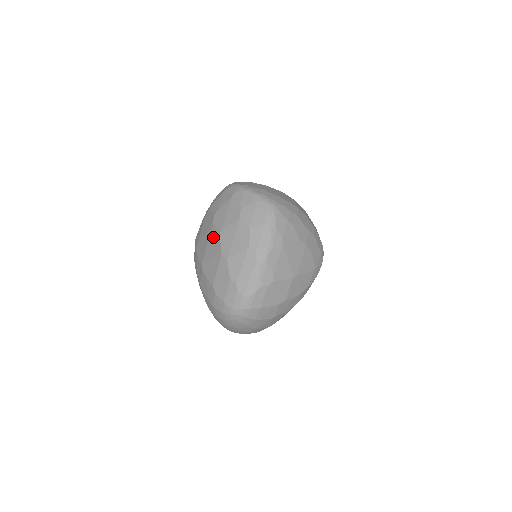
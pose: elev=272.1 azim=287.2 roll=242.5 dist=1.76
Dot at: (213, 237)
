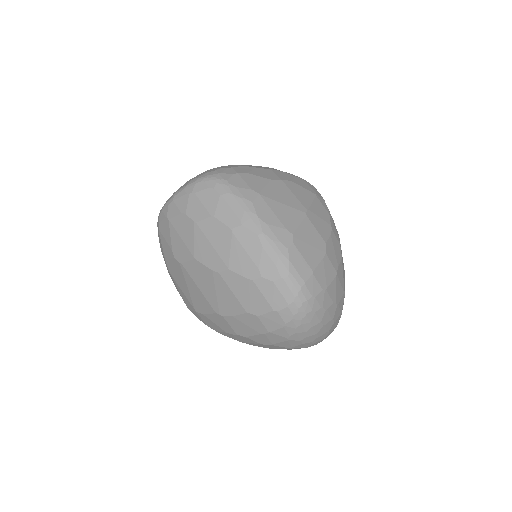
Dot at: (194, 273)
